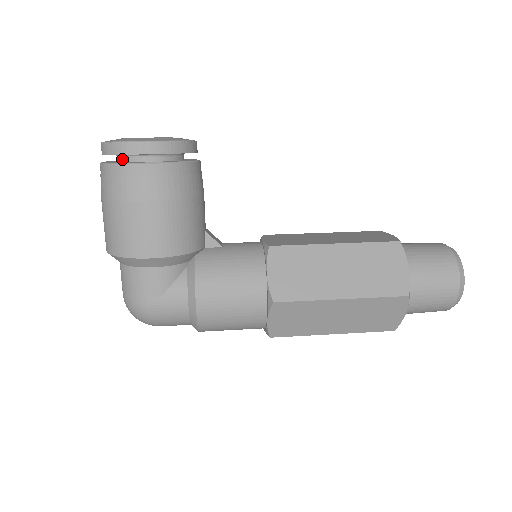
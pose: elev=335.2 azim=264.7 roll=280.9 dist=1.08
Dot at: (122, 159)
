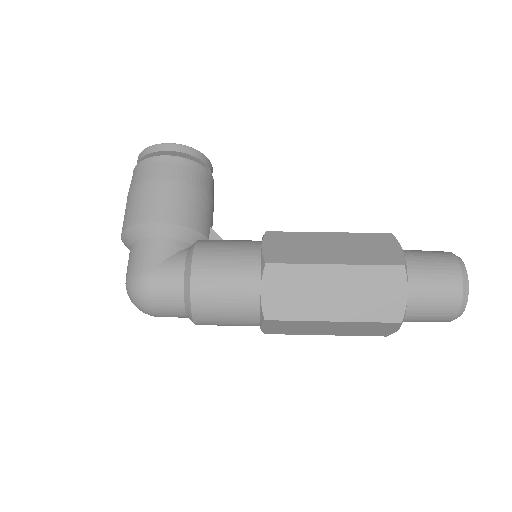
Dot at: occluded
